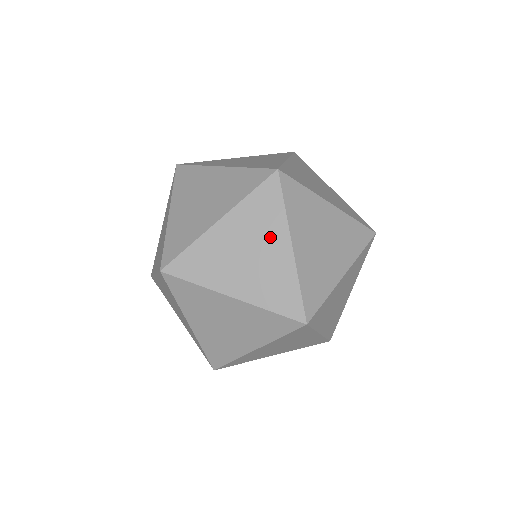
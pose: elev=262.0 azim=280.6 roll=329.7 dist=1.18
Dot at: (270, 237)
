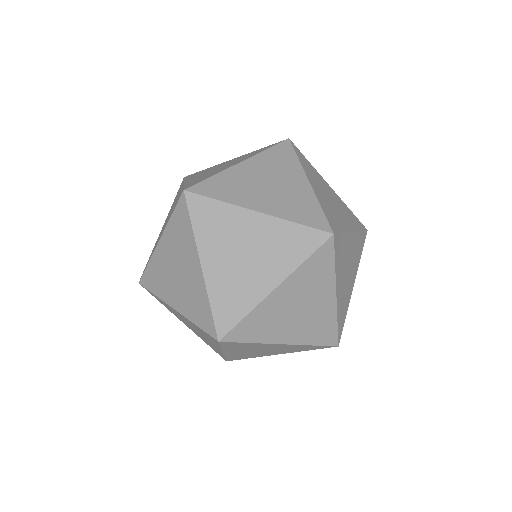
Dot at: (288, 175)
